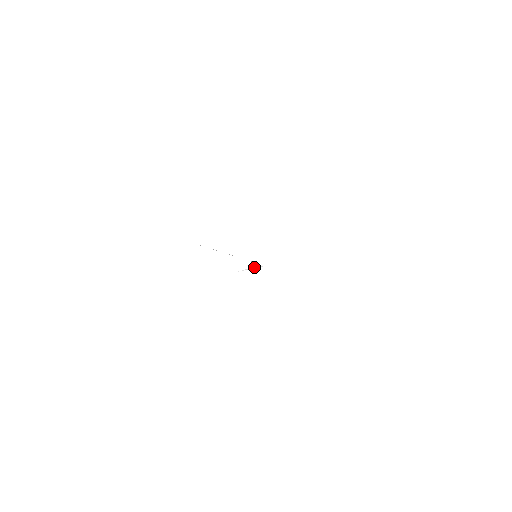
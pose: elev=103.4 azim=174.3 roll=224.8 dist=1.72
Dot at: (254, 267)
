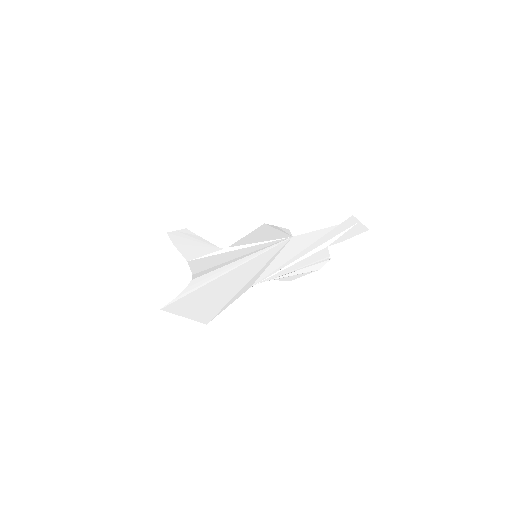
Dot at: (287, 230)
